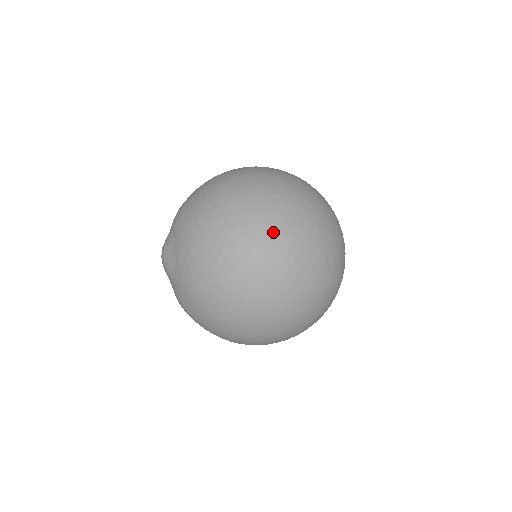
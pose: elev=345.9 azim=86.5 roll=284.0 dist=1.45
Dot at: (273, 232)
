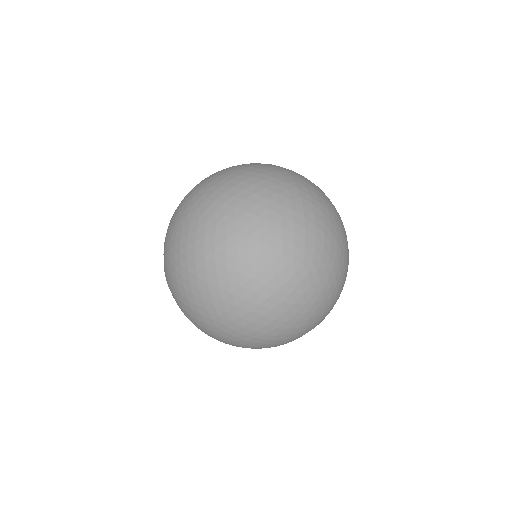
Dot at: (235, 169)
